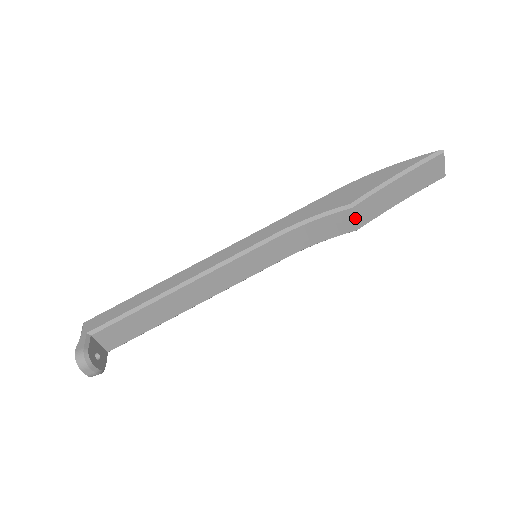
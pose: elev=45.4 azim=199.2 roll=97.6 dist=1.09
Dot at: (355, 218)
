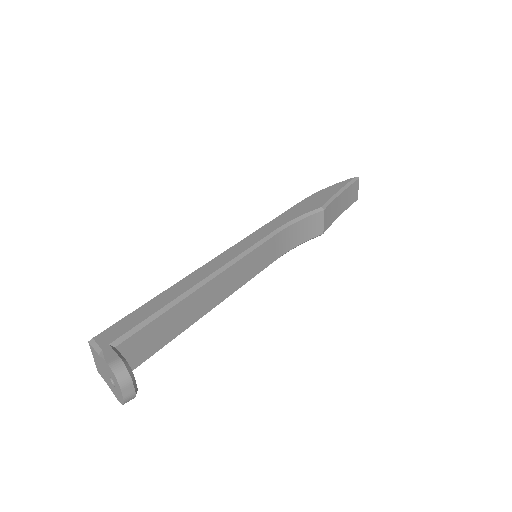
Dot at: (324, 221)
